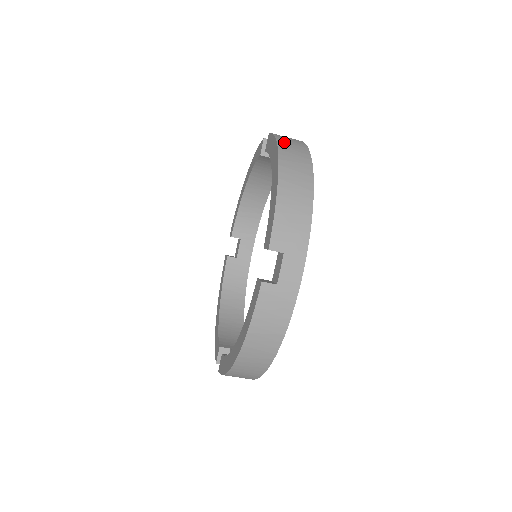
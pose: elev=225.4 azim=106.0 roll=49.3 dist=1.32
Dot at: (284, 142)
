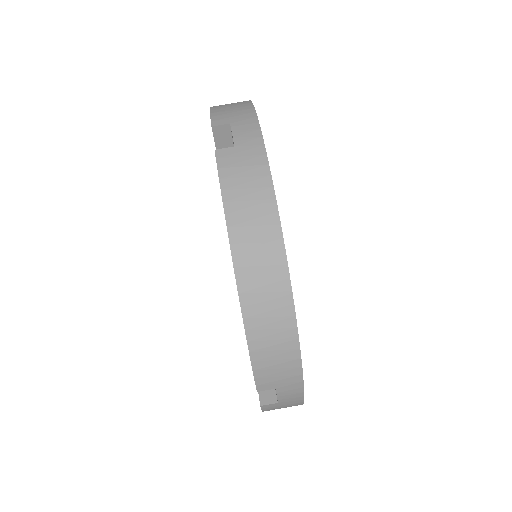
Dot at: occluded
